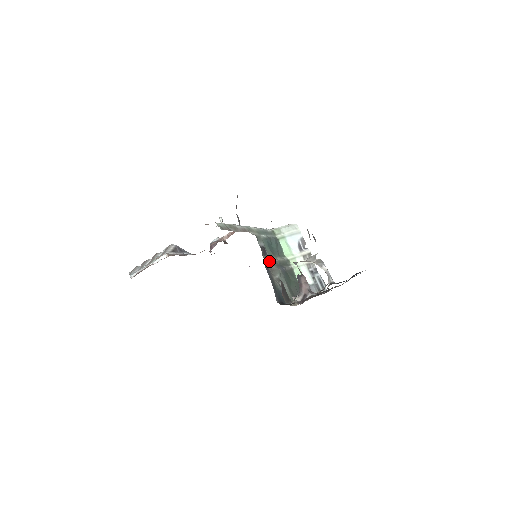
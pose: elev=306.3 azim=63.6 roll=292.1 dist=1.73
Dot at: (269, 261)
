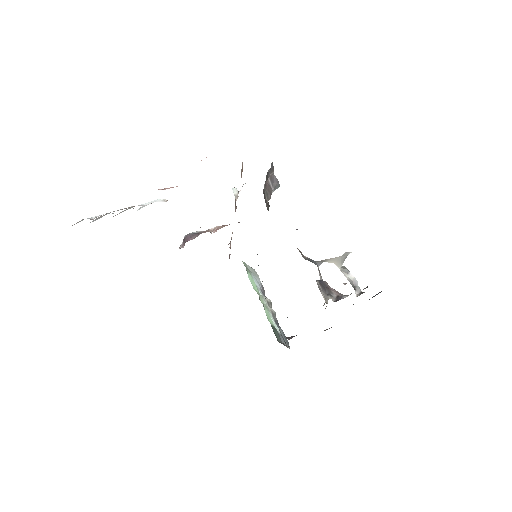
Dot at: occluded
